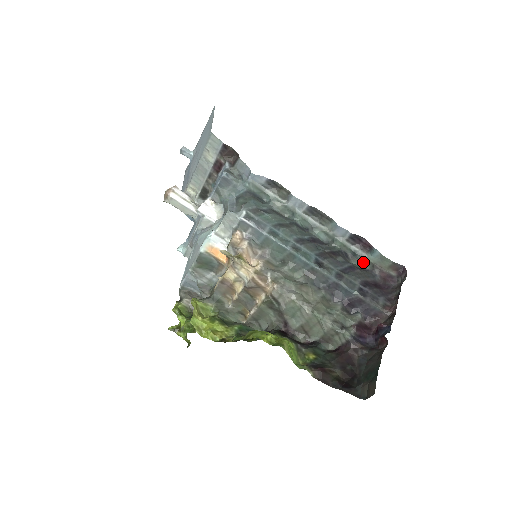
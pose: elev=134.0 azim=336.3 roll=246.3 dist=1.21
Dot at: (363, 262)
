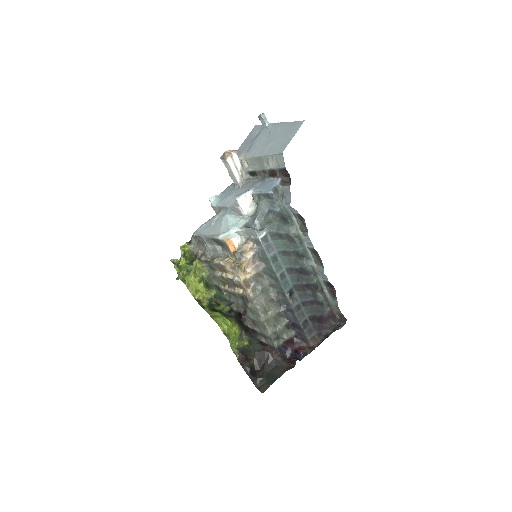
Dot at: (325, 298)
